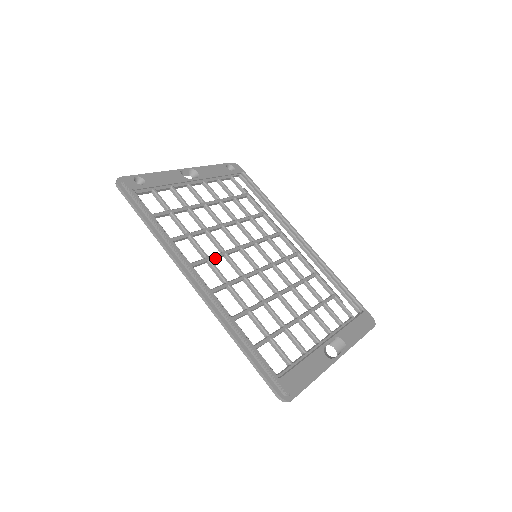
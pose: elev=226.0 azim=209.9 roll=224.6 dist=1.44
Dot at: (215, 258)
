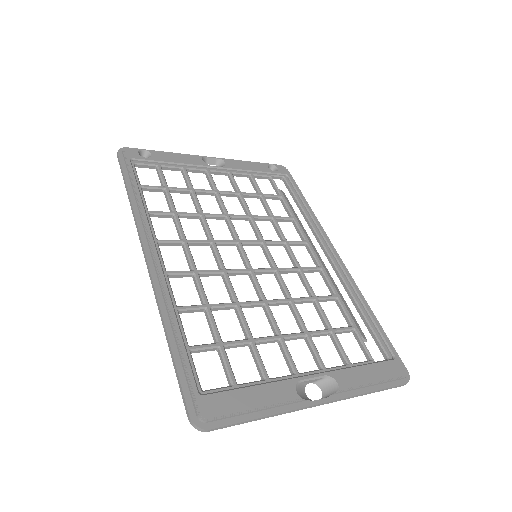
Dot at: (195, 243)
